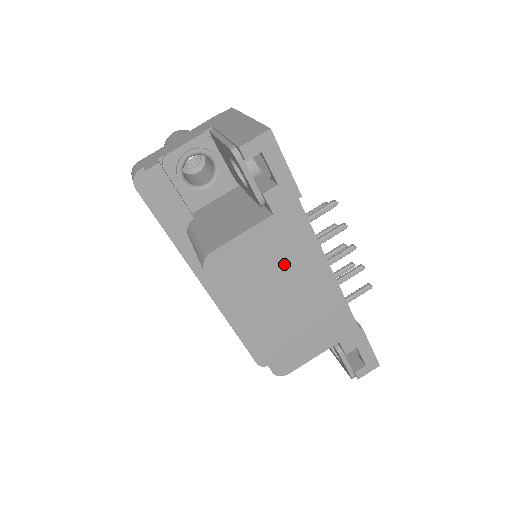
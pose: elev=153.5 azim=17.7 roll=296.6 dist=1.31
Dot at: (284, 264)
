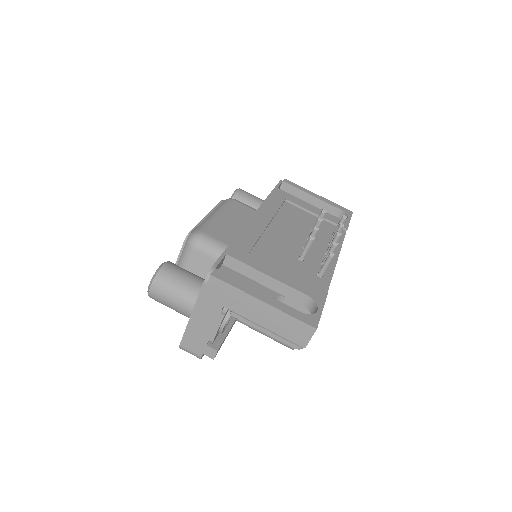
Dot at: occluded
